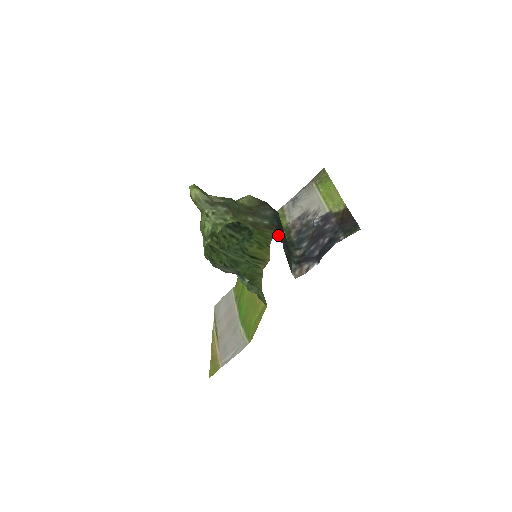
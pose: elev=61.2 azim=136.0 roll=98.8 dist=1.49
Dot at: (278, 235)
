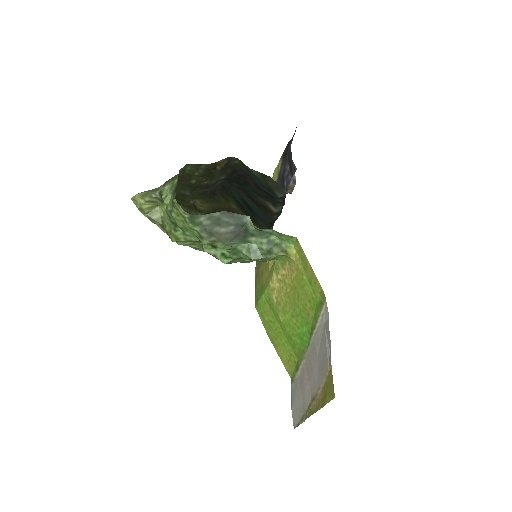
Dot at: (257, 226)
